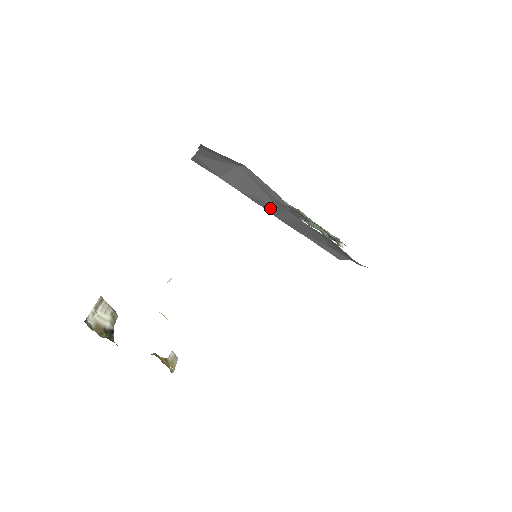
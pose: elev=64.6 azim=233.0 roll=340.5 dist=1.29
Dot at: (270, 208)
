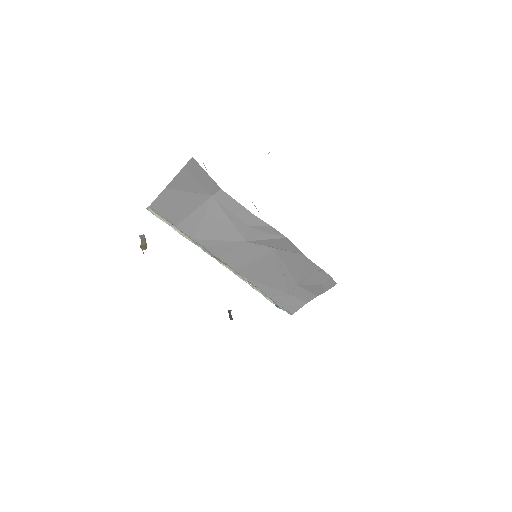
Dot at: (231, 252)
